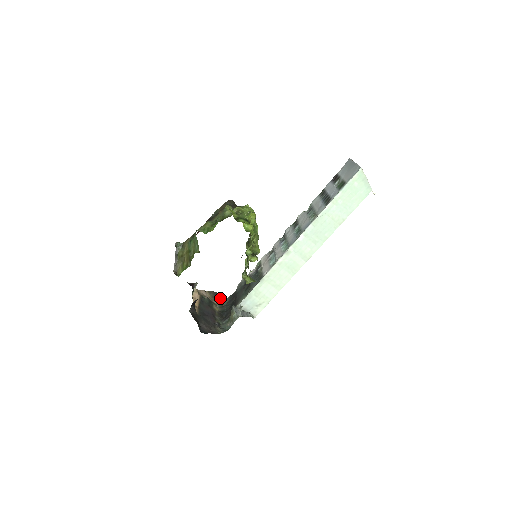
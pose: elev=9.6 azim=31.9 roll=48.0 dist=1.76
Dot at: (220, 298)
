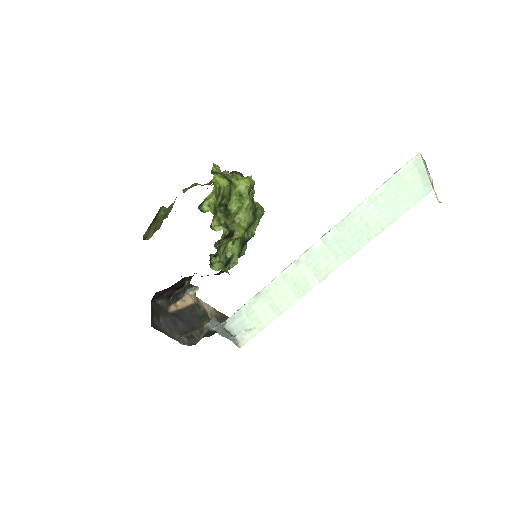
Dot at: occluded
